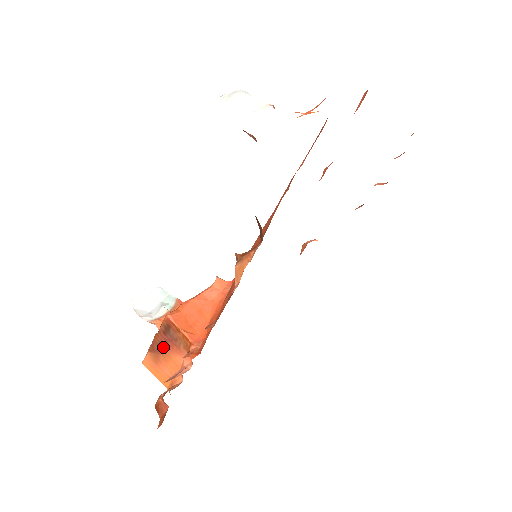
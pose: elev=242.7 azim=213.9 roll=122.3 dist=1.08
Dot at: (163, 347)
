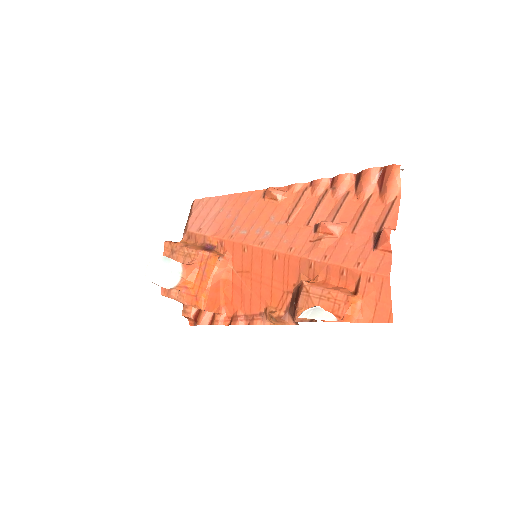
Dot at: occluded
